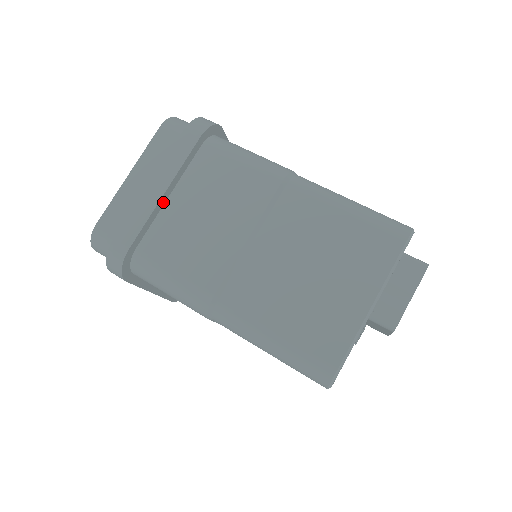
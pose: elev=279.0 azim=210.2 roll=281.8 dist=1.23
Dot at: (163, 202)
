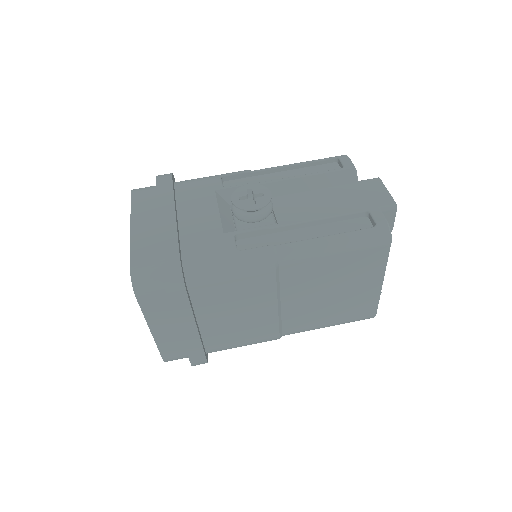
Dot at: (198, 329)
